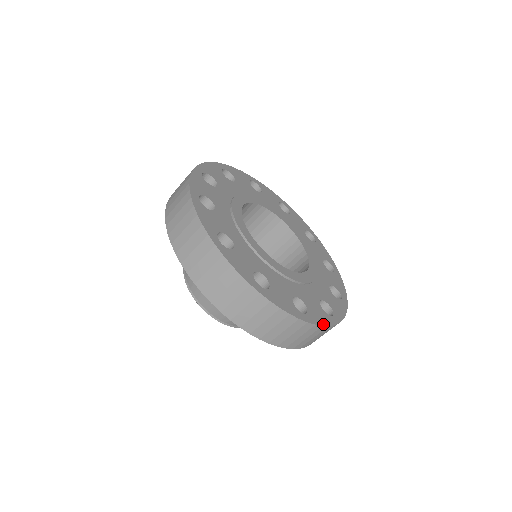
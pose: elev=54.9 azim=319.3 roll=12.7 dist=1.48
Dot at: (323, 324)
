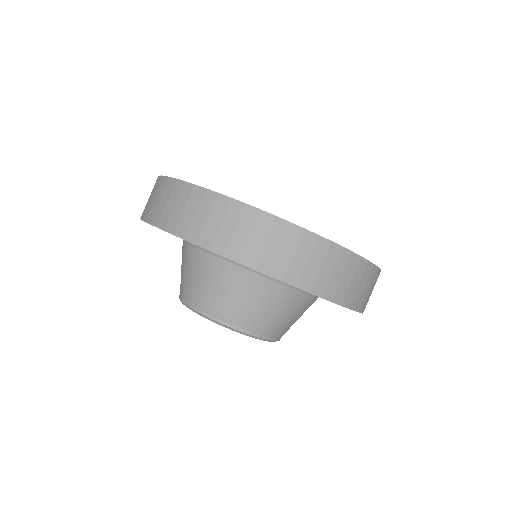
Dot at: (265, 212)
